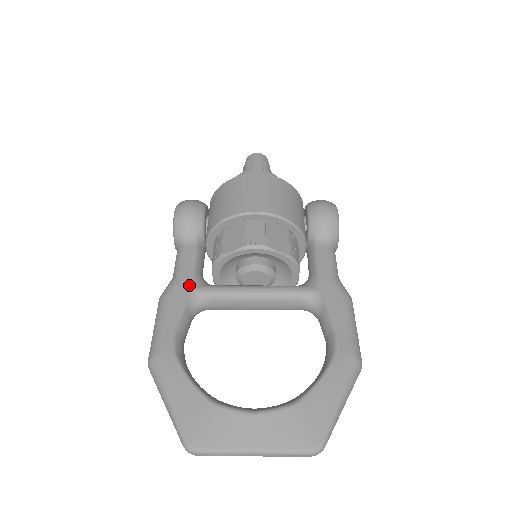
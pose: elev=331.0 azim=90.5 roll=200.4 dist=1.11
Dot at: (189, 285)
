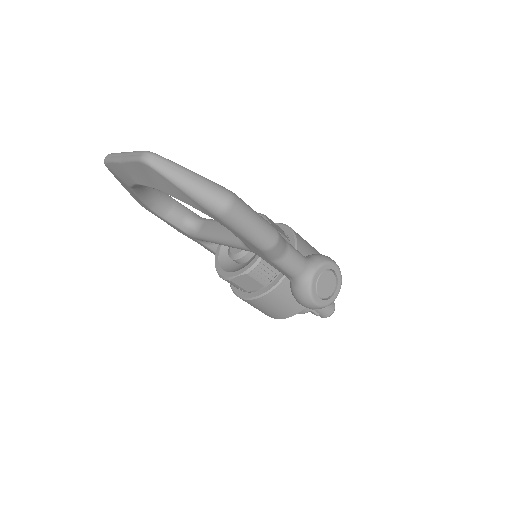
Dot at: occluded
